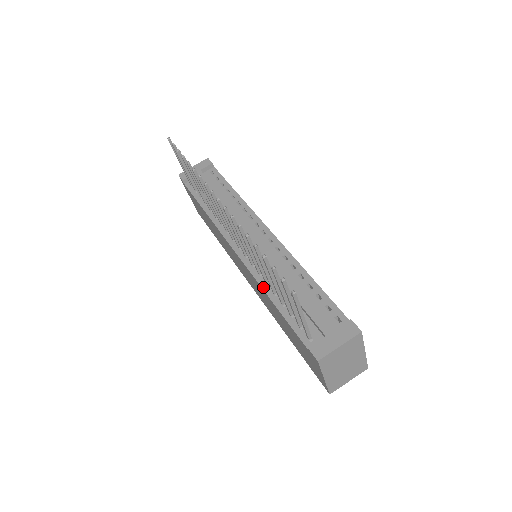
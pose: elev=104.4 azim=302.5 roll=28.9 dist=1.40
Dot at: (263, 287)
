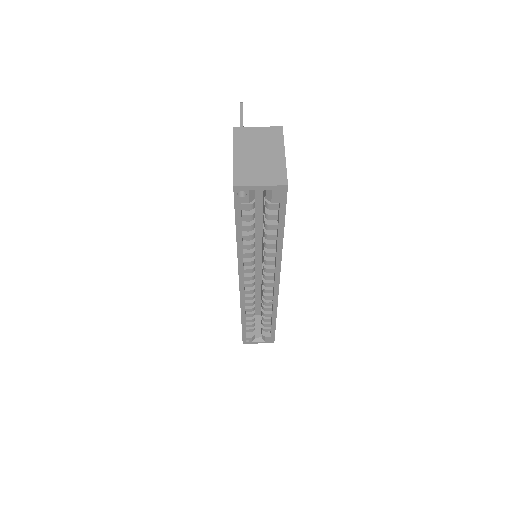
Dot at: occluded
